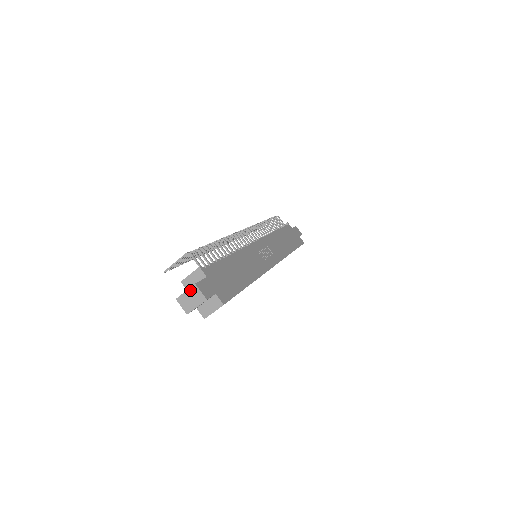
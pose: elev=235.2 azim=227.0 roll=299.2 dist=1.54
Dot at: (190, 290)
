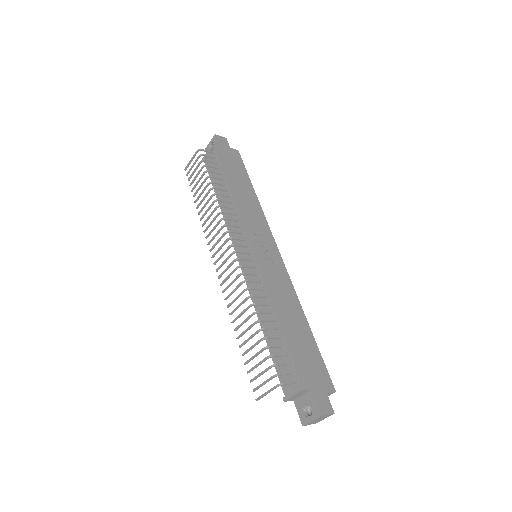
Dot at: (316, 419)
